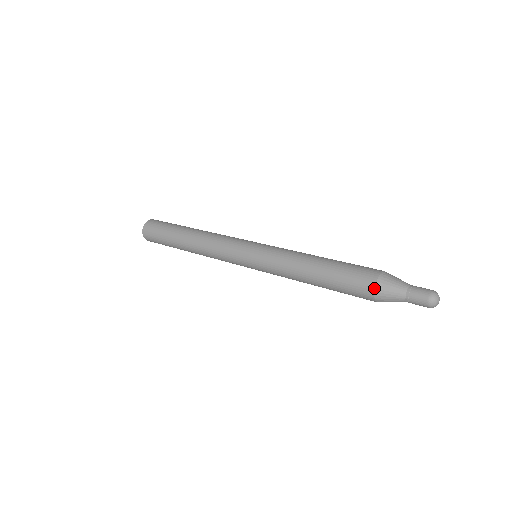
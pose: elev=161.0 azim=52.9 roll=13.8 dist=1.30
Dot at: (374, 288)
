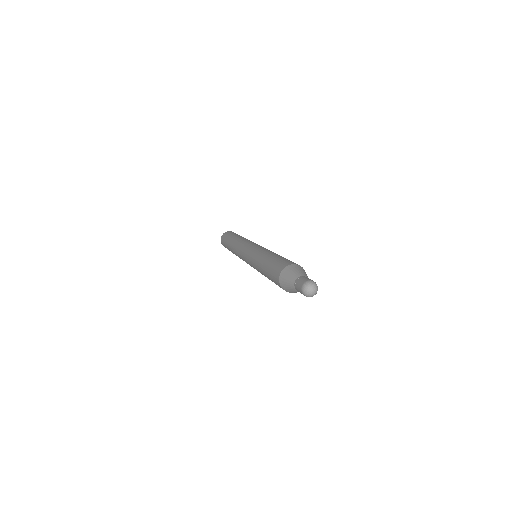
Dot at: (282, 288)
